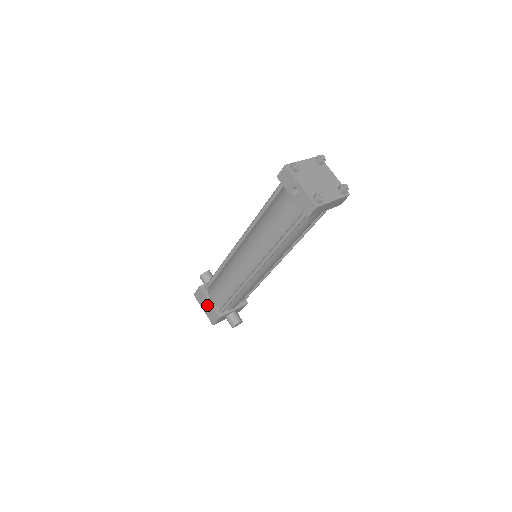
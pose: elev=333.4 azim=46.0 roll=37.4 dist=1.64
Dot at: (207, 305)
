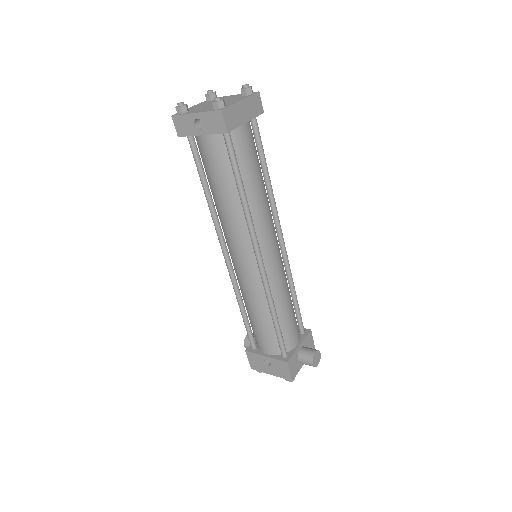
Dot at: (269, 364)
